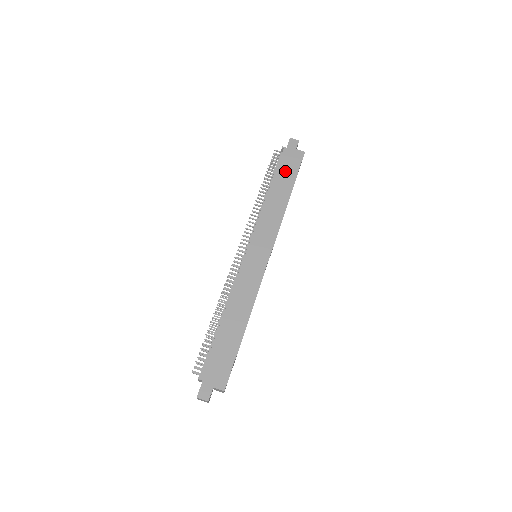
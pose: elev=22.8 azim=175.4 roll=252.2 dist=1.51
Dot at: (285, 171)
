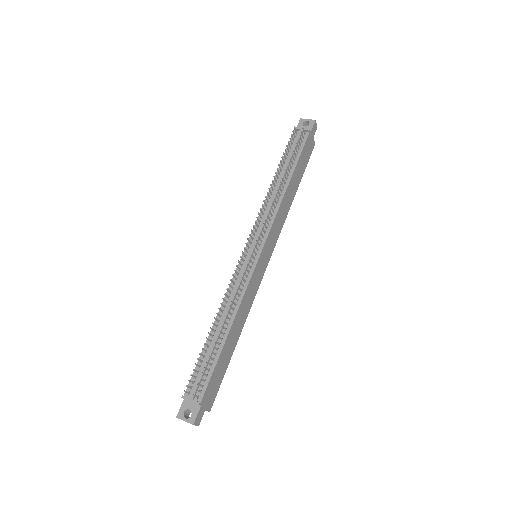
Dot at: (302, 162)
